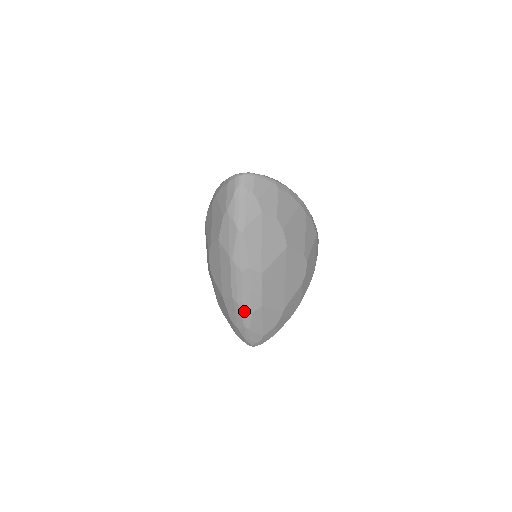
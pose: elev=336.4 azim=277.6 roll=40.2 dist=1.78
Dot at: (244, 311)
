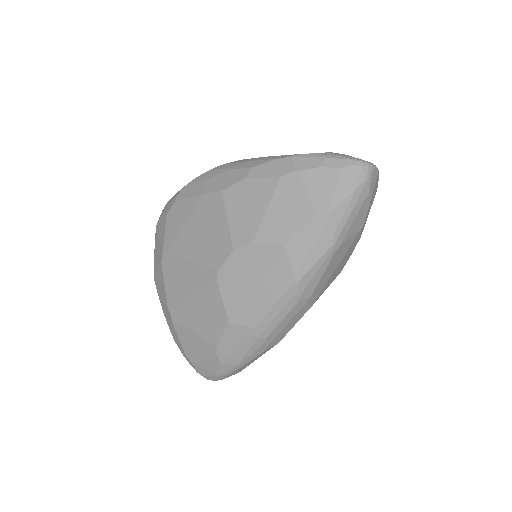
Dot at: (257, 348)
